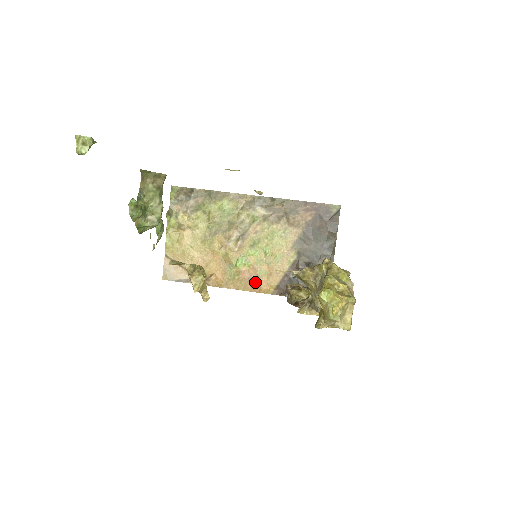
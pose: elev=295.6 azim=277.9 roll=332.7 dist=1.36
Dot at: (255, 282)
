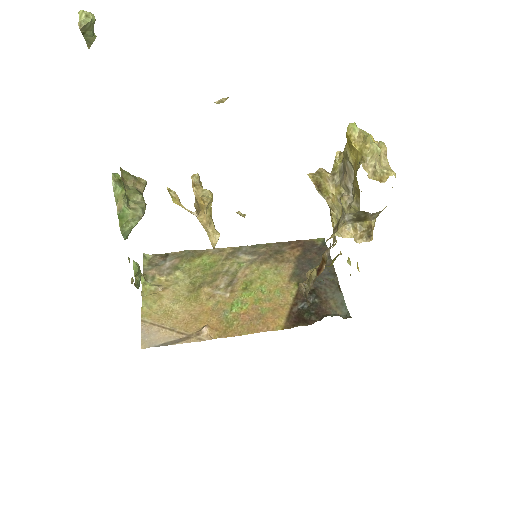
Dot at: (259, 321)
